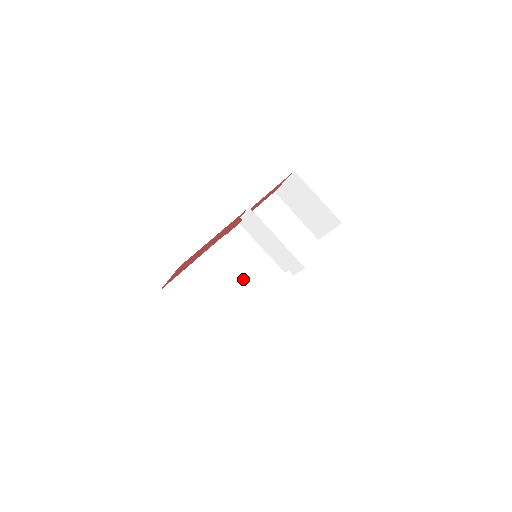
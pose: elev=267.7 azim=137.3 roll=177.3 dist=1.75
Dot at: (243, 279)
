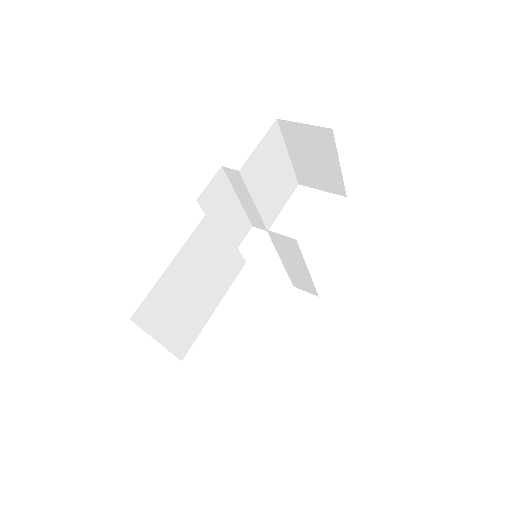
Dot at: (221, 263)
